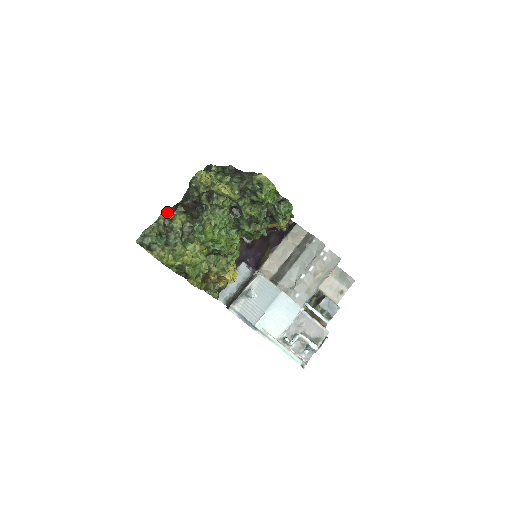
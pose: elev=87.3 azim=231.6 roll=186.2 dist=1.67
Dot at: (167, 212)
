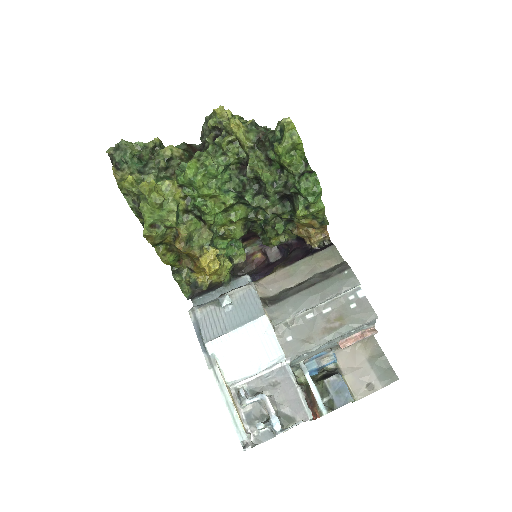
Dot at: occluded
